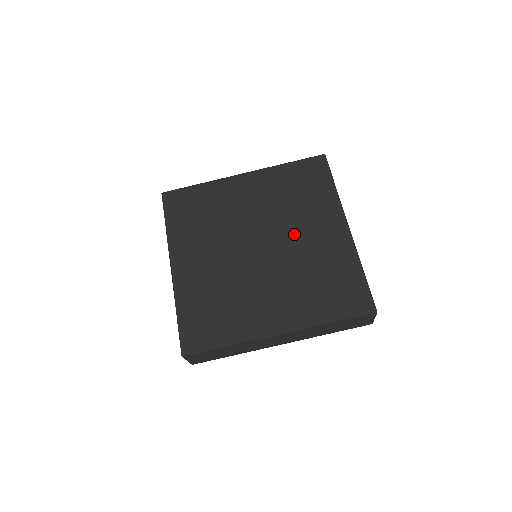
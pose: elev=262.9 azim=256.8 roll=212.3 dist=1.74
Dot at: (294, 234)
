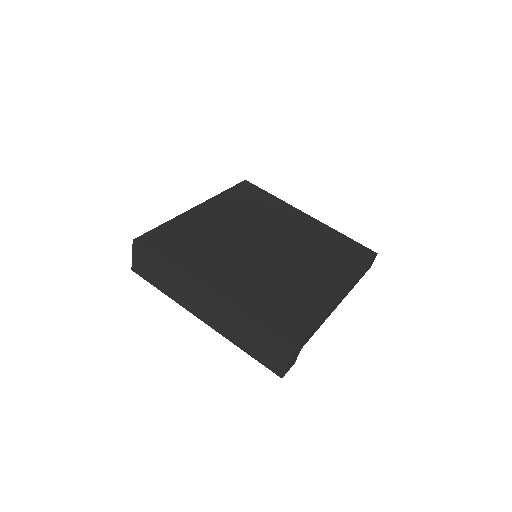
Dot at: (297, 263)
